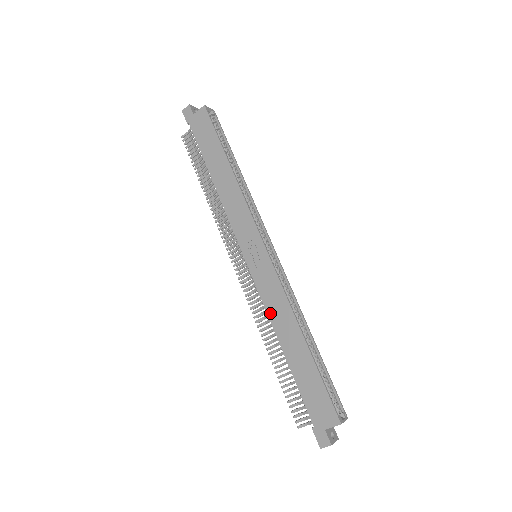
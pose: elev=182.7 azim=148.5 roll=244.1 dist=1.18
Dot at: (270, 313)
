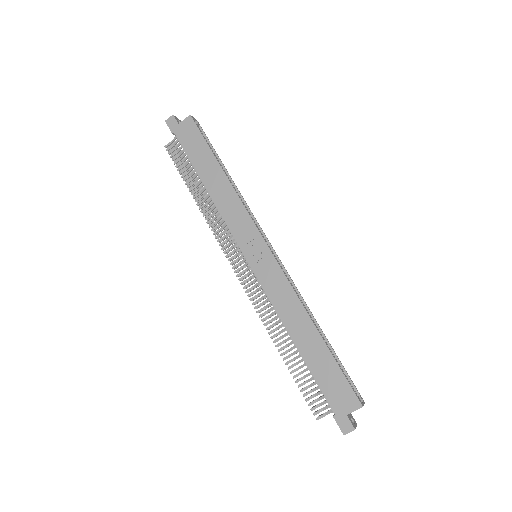
Dot at: (278, 309)
